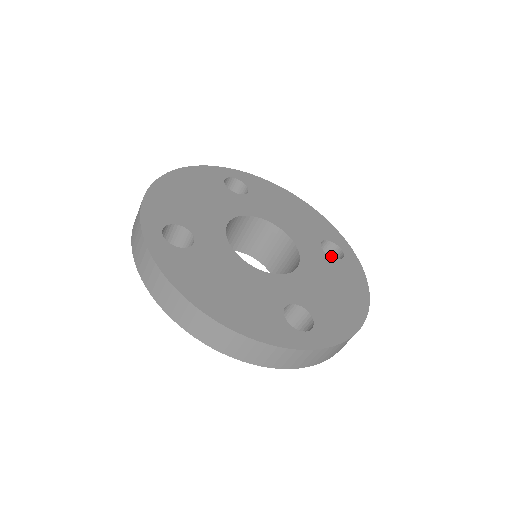
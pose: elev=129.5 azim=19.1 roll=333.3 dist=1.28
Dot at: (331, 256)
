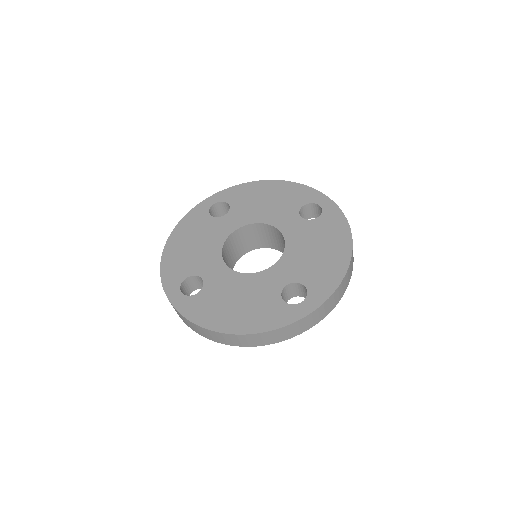
Dot at: (317, 212)
